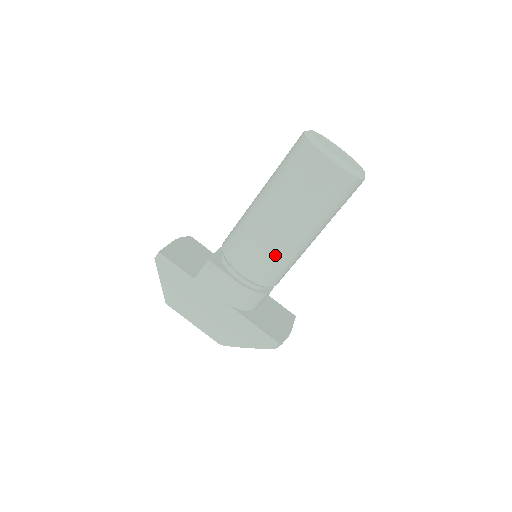
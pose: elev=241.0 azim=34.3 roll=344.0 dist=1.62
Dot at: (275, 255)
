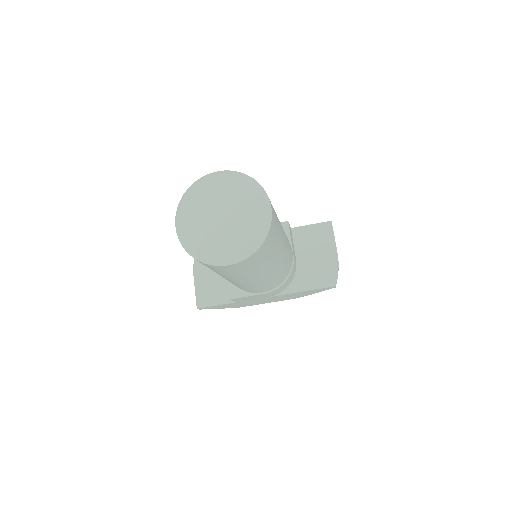
Dot at: (269, 282)
